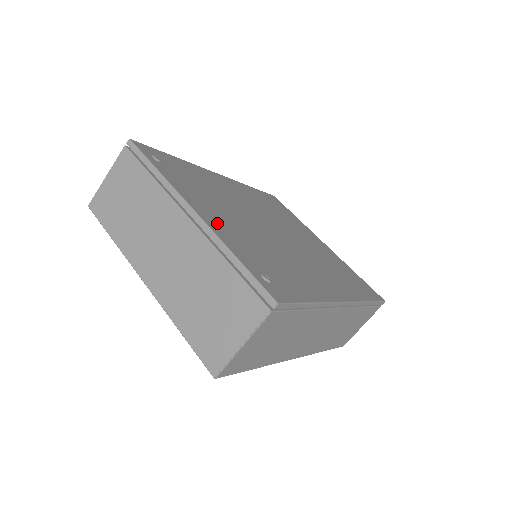
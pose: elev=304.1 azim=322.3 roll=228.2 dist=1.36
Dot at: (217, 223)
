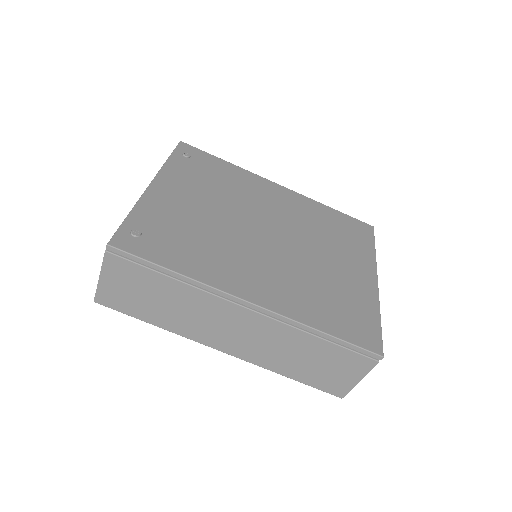
Dot at: (163, 197)
